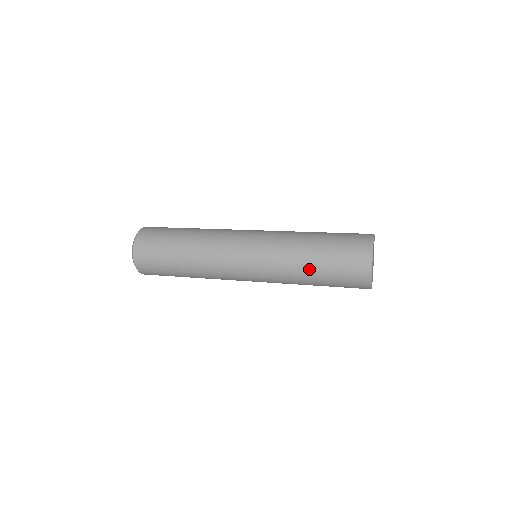
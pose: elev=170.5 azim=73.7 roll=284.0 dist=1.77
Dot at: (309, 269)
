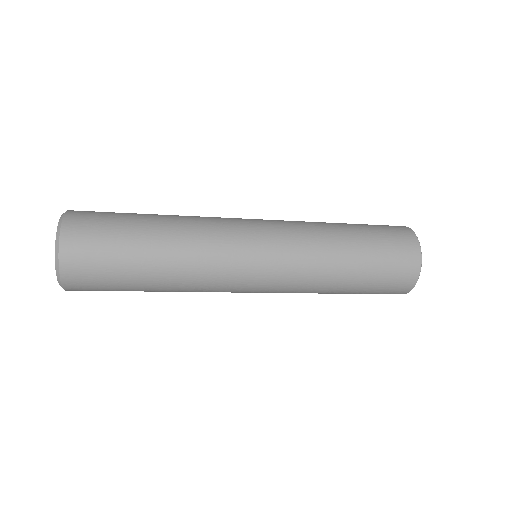
Dot at: (346, 274)
